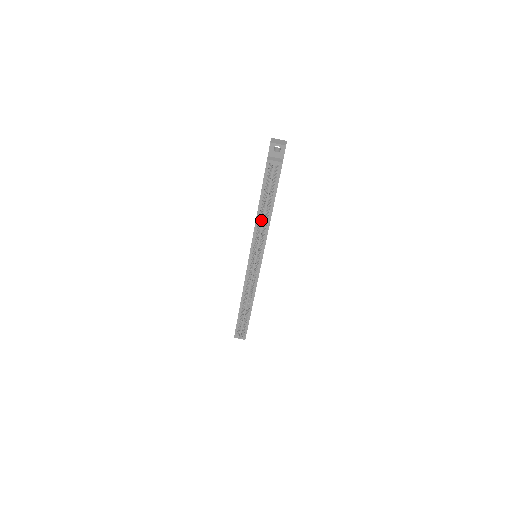
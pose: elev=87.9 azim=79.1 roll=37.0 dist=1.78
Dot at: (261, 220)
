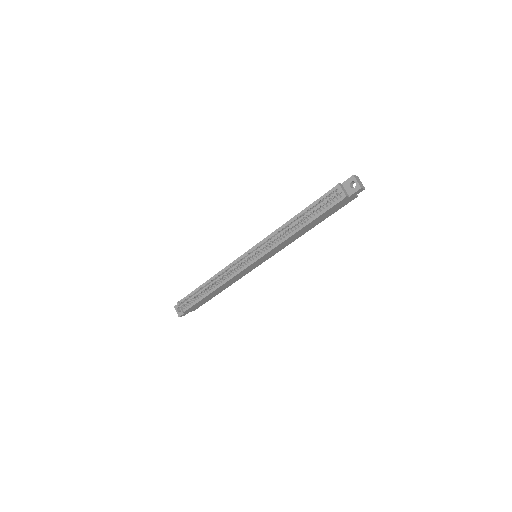
Dot at: (288, 225)
